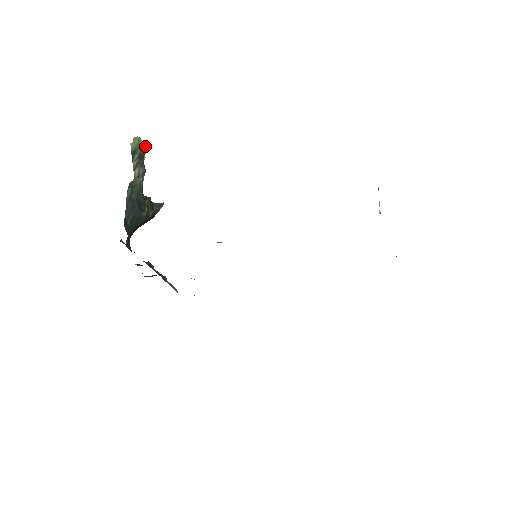
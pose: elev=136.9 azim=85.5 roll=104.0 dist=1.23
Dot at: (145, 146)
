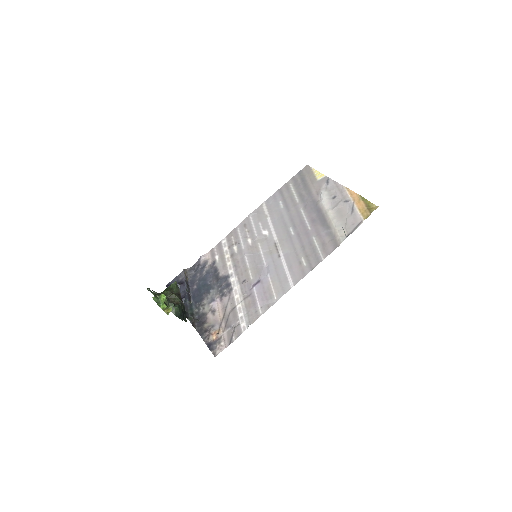
Dot at: (165, 300)
